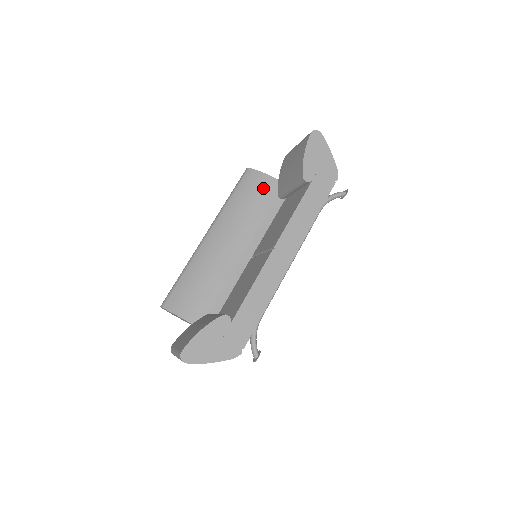
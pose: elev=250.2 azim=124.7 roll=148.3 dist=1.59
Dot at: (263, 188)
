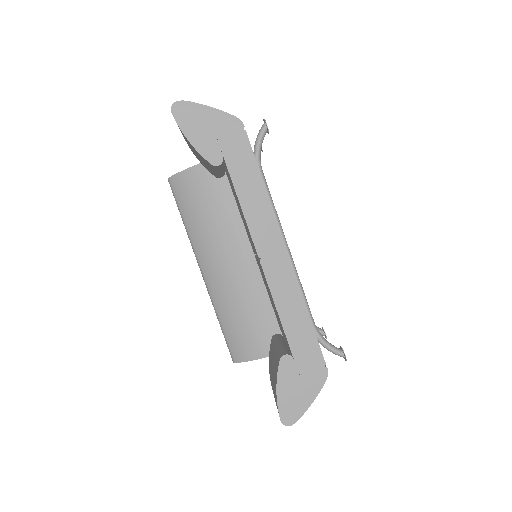
Dot at: (198, 185)
